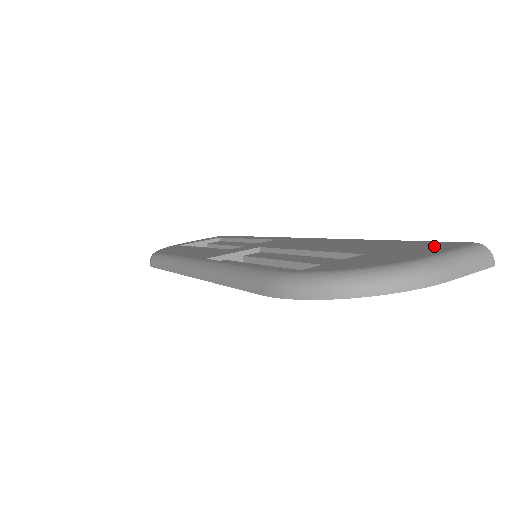
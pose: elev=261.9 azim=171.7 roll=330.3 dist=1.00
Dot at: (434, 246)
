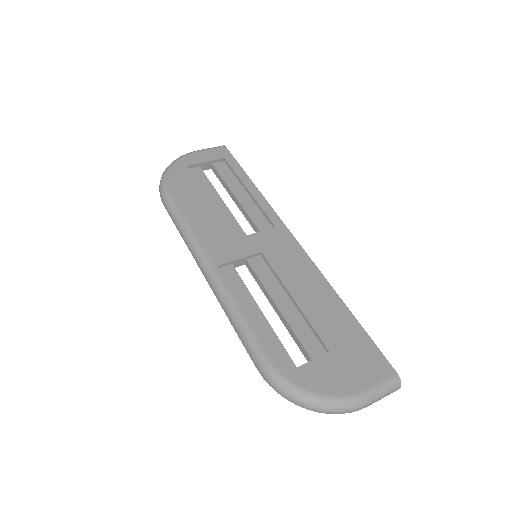
Dot at: (373, 364)
